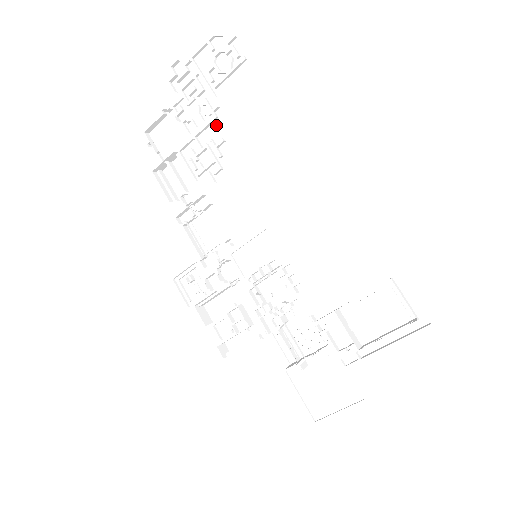
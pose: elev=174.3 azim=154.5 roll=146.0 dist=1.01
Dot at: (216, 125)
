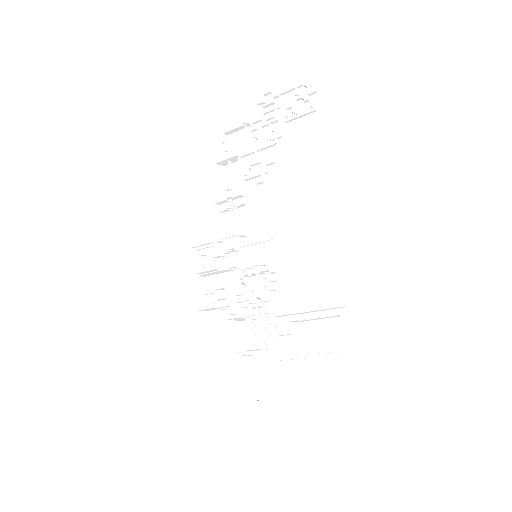
Dot at: (274, 149)
